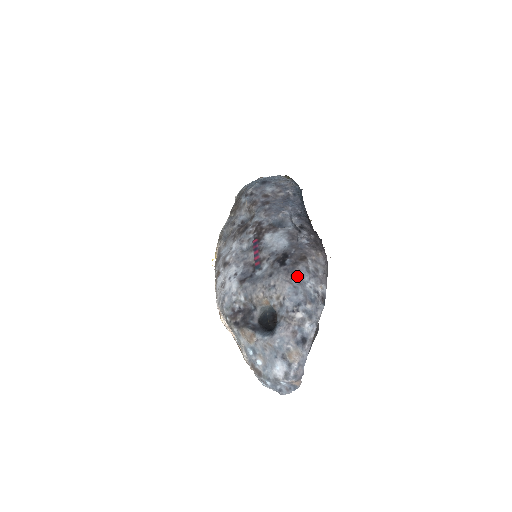
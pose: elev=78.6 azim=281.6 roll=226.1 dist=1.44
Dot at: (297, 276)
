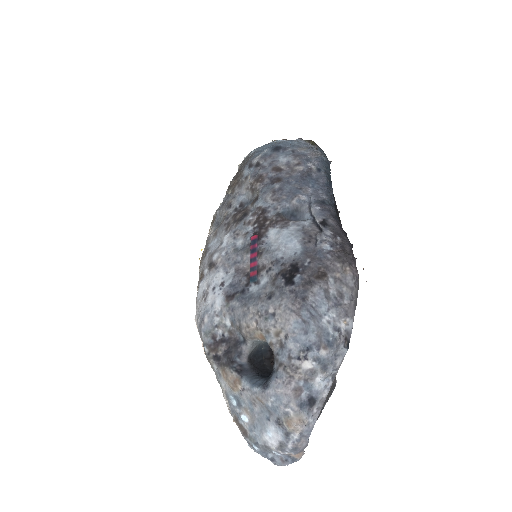
Dot at: (309, 304)
